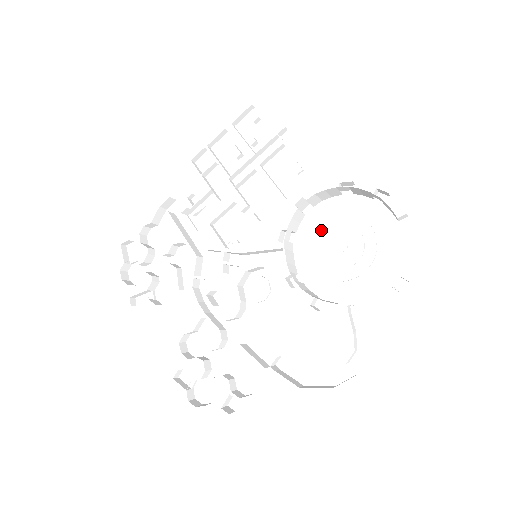
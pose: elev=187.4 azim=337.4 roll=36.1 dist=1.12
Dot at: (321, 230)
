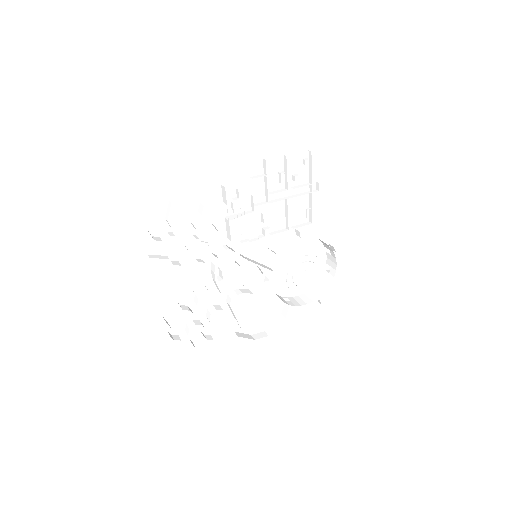
Dot at: (292, 250)
